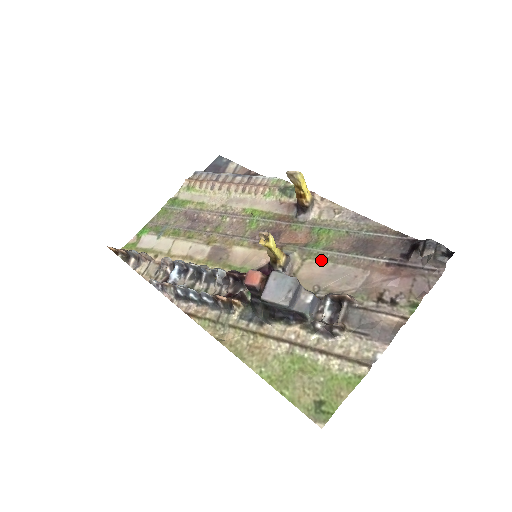
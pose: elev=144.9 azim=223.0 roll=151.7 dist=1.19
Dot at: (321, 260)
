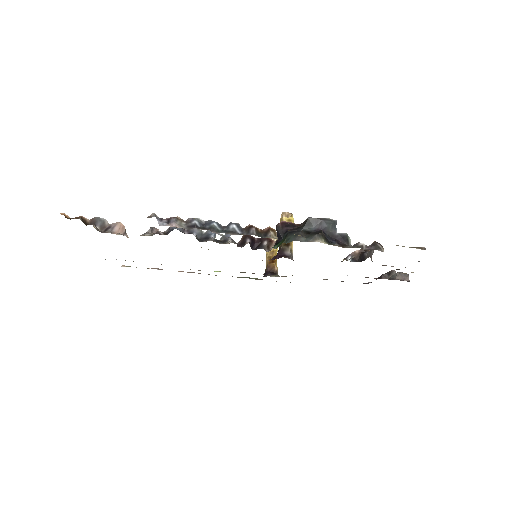
Dot at: occluded
